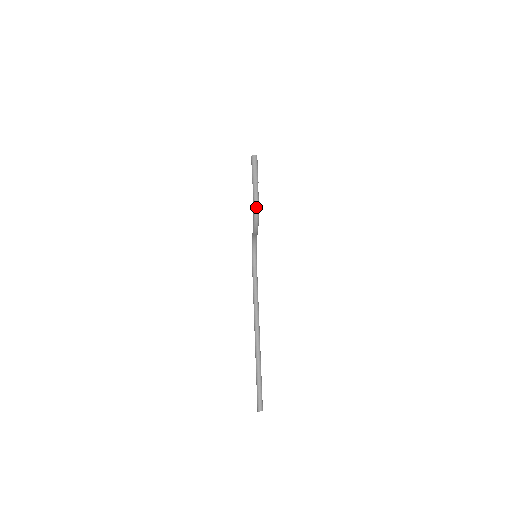
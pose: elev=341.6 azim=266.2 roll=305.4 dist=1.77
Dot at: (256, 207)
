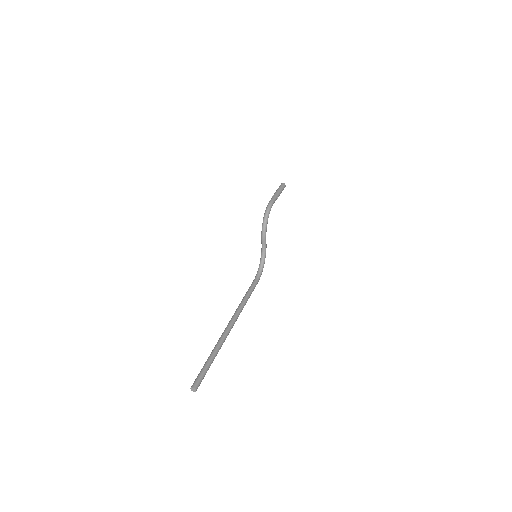
Dot at: (267, 209)
